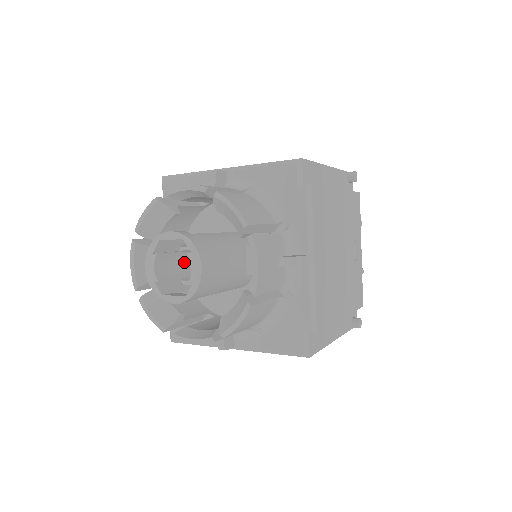
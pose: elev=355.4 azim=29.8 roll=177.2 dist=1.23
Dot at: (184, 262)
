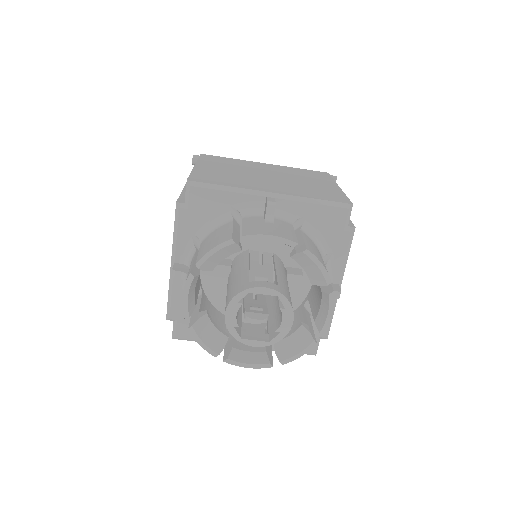
Dot at: occluded
